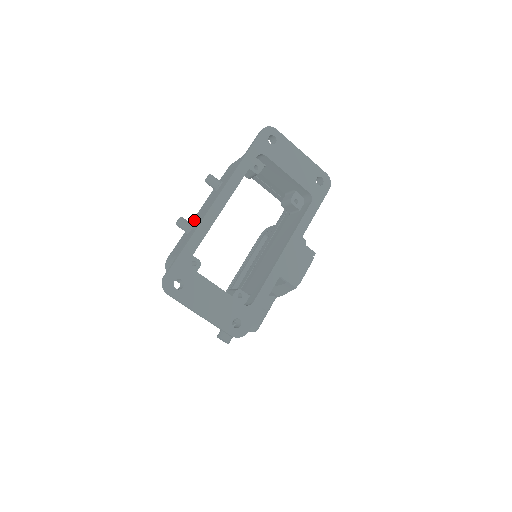
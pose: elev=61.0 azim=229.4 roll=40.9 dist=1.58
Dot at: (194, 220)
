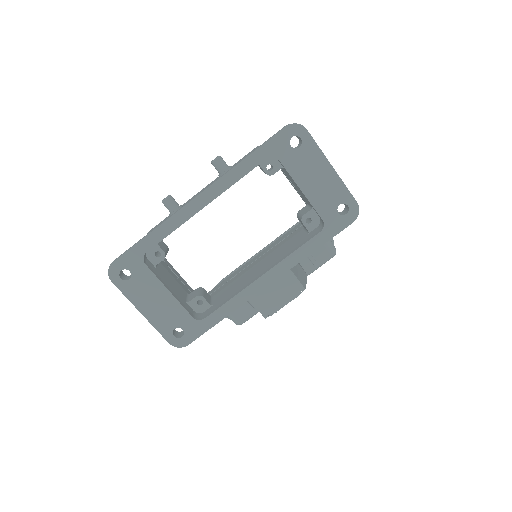
Dot at: (189, 200)
